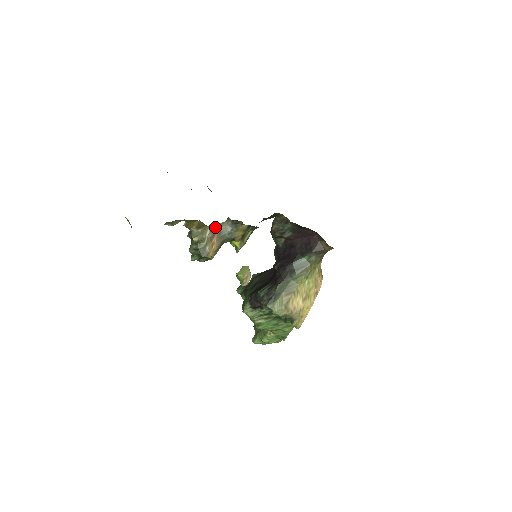
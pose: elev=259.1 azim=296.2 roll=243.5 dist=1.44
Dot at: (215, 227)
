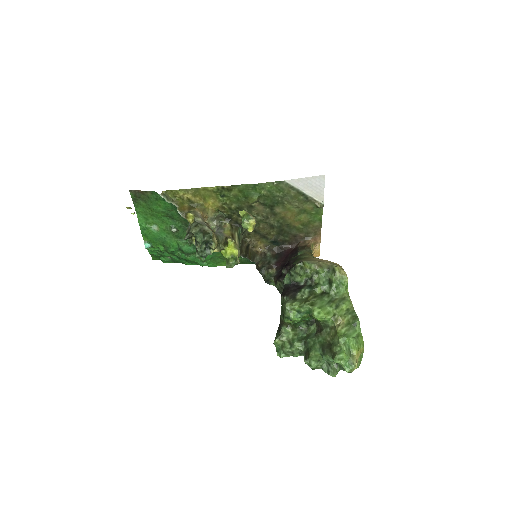
Dot at: (204, 220)
